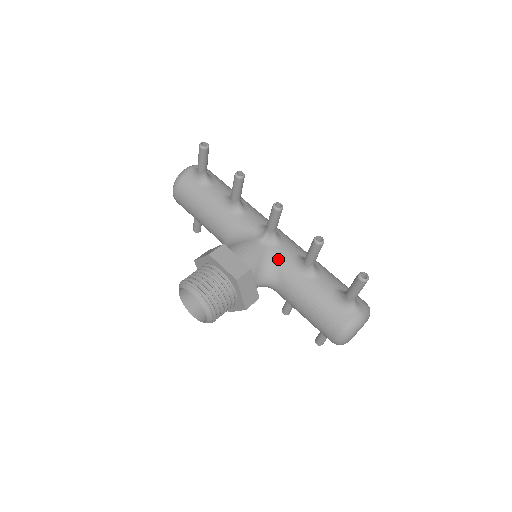
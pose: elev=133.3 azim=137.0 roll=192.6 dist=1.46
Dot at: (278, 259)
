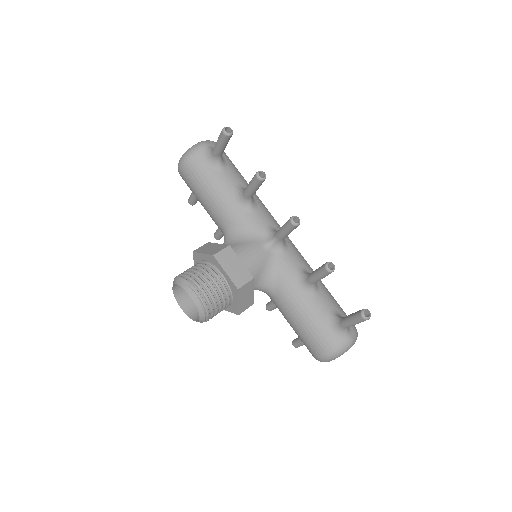
Dot at: (280, 268)
